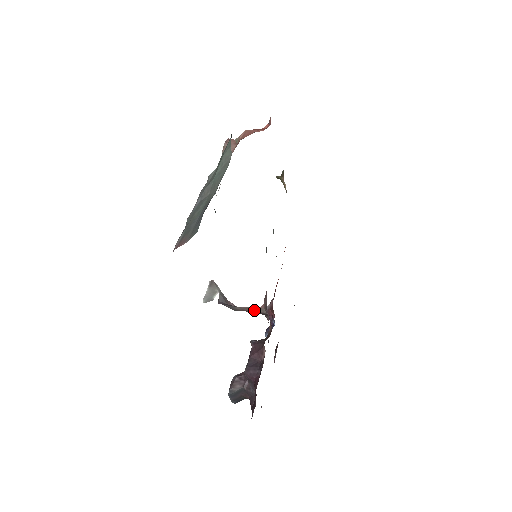
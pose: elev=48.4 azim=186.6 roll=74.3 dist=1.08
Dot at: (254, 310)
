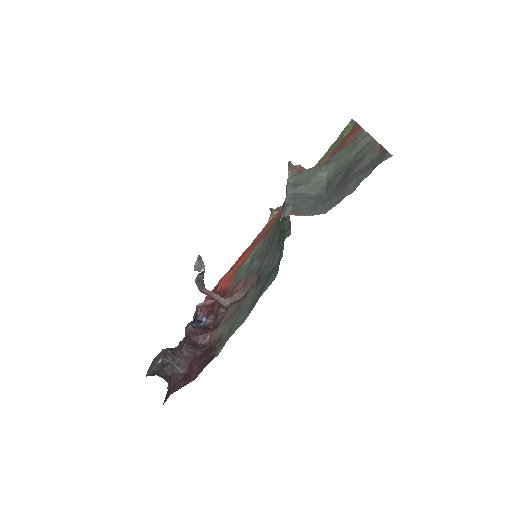
Dot at: (217, 298)
